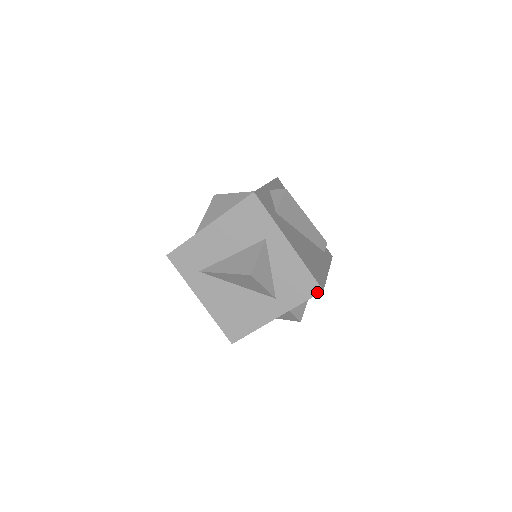
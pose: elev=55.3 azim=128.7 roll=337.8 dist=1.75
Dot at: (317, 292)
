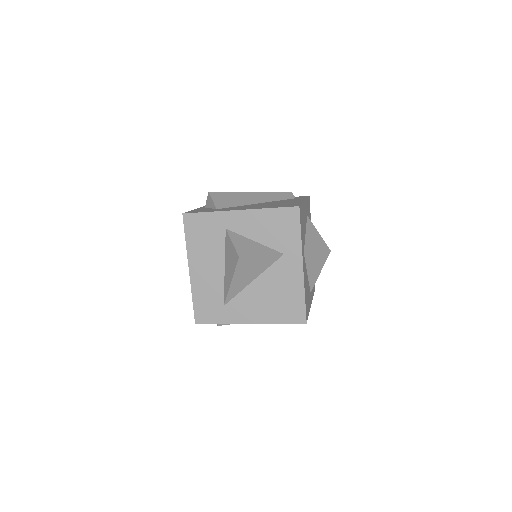
Dot at: (297, 213)
